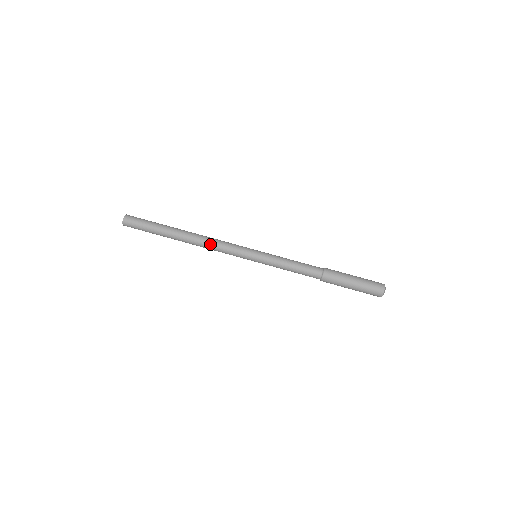
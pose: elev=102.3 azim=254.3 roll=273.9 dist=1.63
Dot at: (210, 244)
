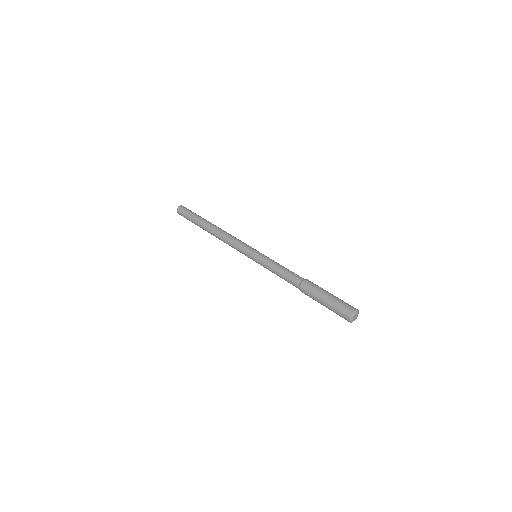
Dot at: (229, 234)
